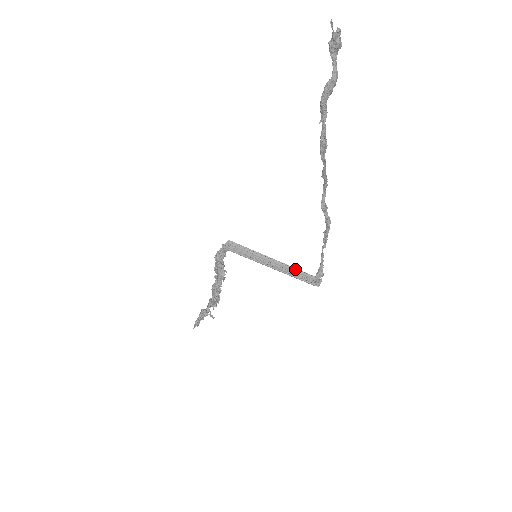
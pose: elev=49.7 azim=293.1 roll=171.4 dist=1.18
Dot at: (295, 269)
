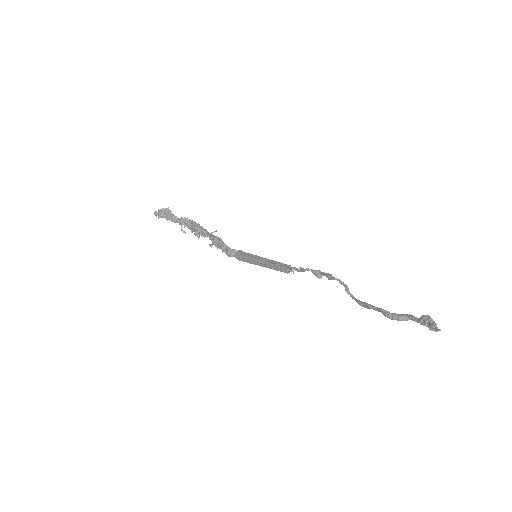
Dot at: (279, 264)
